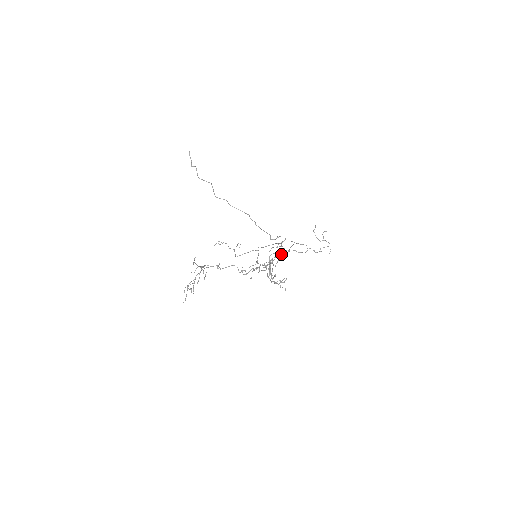
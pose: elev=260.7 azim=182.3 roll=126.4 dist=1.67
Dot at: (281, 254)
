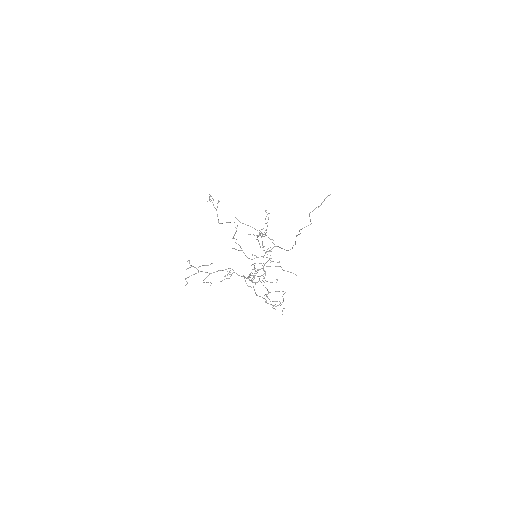
Dot at: (275, 266)
